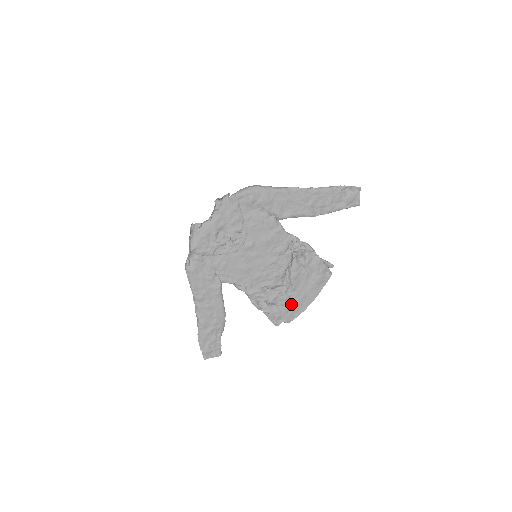
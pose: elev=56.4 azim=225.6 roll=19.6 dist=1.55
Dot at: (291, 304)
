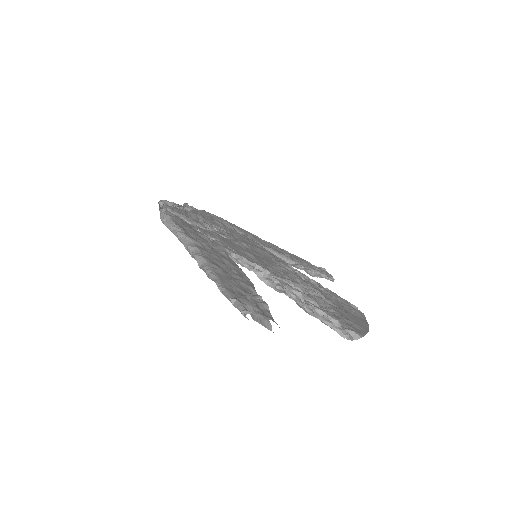
Dot at: (342, 316)
